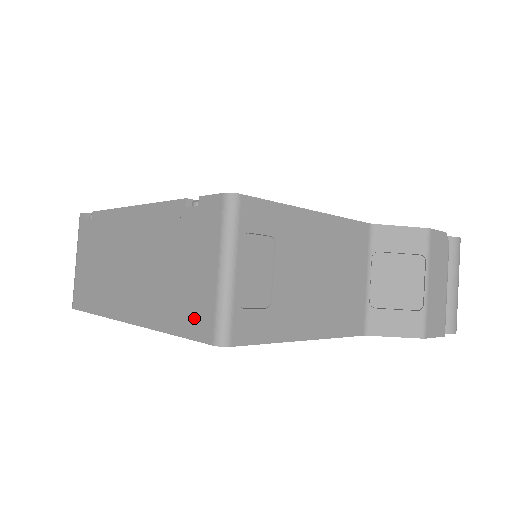
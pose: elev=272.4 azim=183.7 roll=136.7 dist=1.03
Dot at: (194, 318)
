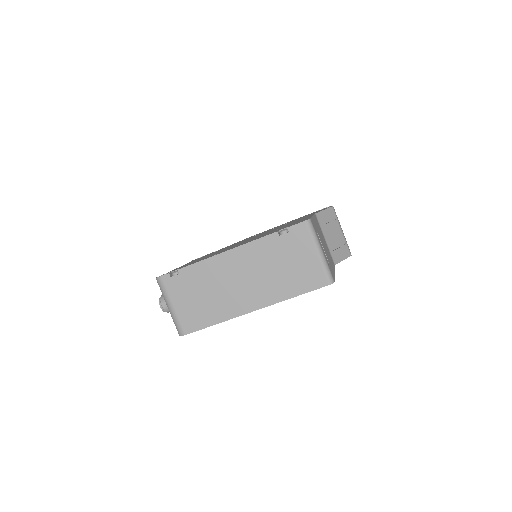
Dot at: (311, 281)
